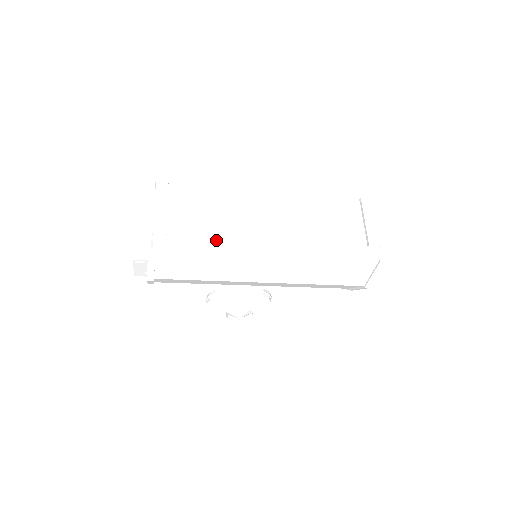
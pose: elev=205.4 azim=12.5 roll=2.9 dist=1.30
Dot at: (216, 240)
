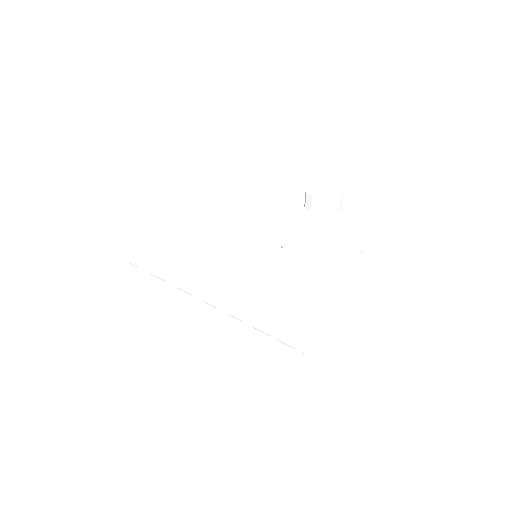
Dot at: (161, 275)
